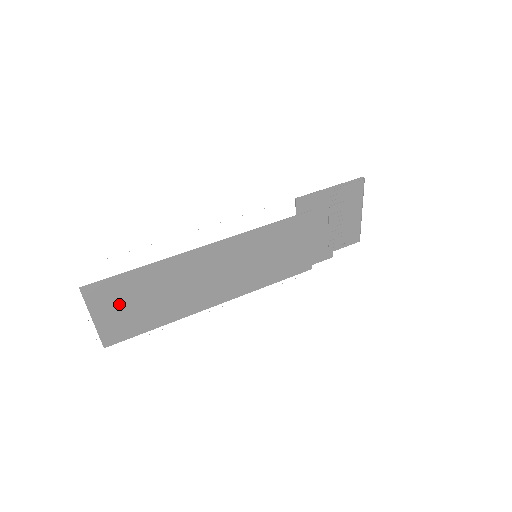
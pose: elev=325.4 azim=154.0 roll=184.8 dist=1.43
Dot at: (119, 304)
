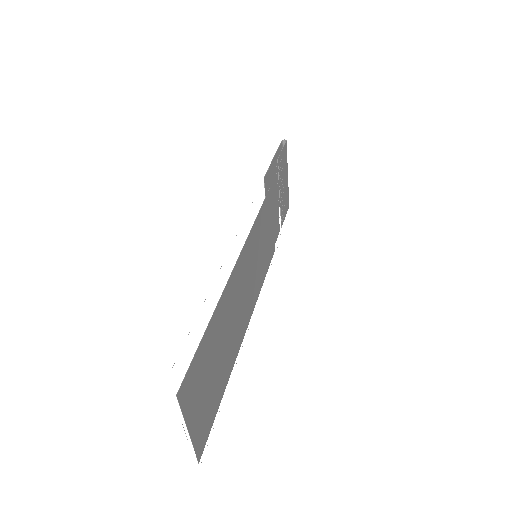
Dot at: (201, 390)
